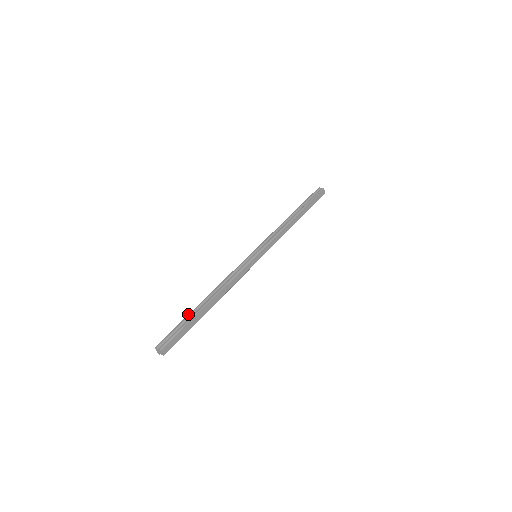
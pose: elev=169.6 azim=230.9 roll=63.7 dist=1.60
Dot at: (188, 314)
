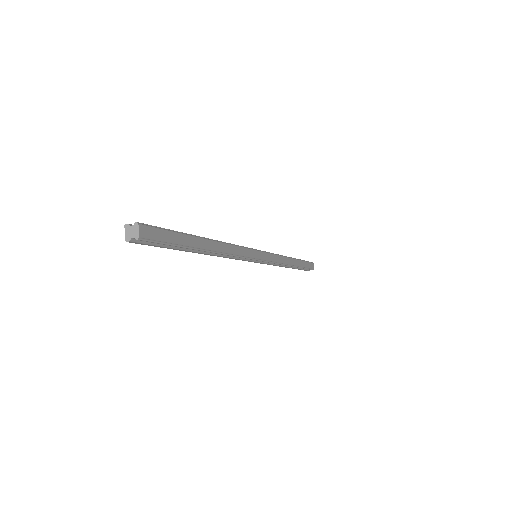
Dot at: occluded
